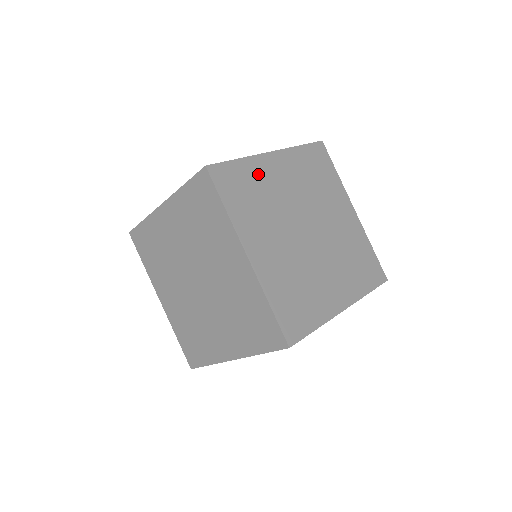
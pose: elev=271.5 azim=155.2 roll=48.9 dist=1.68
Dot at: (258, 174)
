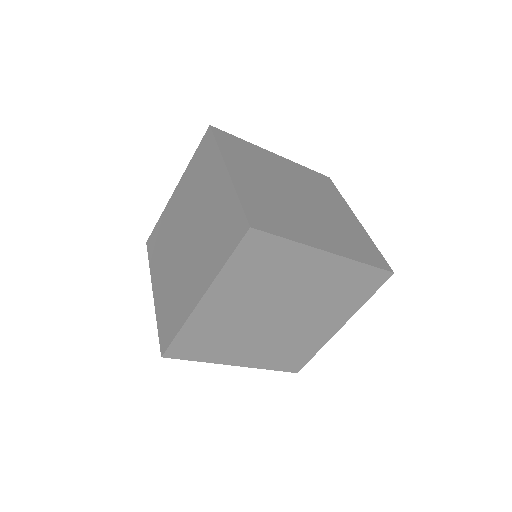
Dot at: (292, 260)
